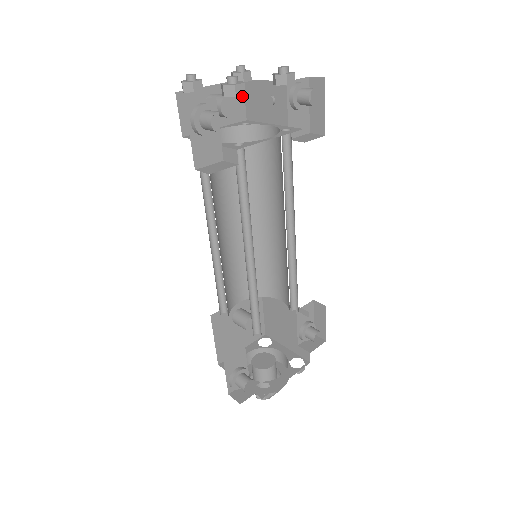
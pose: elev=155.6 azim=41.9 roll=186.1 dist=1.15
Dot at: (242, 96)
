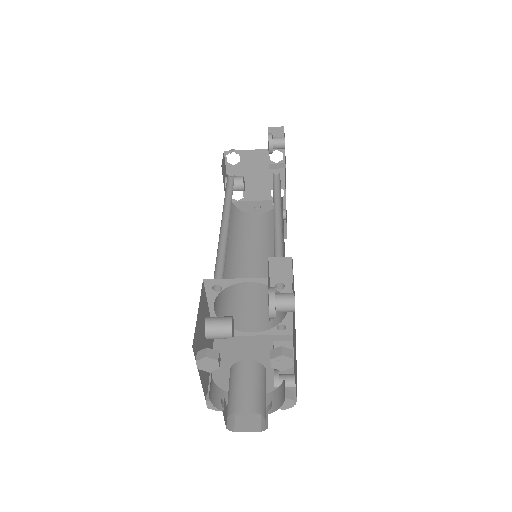
Dot at: occluded
